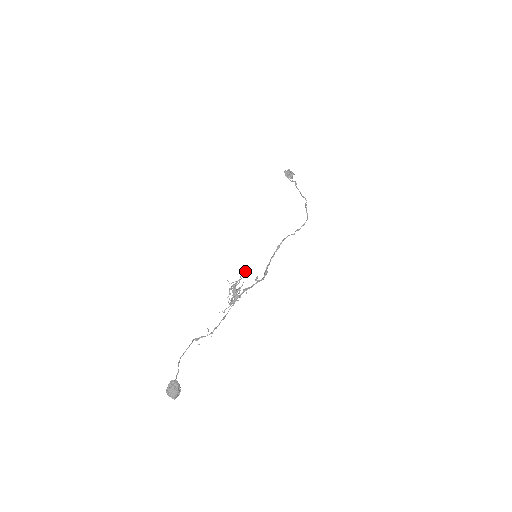
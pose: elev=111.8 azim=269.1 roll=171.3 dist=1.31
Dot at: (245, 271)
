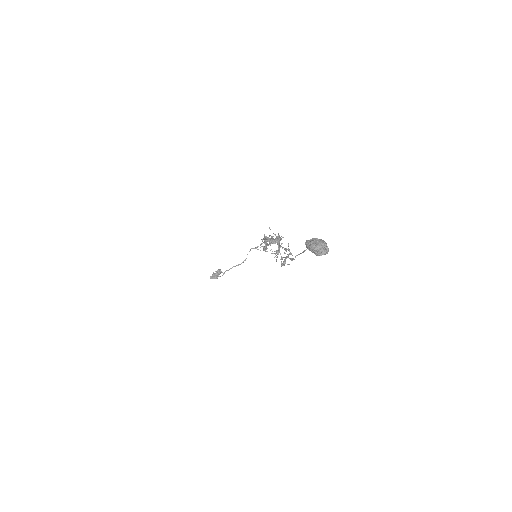
Dot at: (261, 239)
